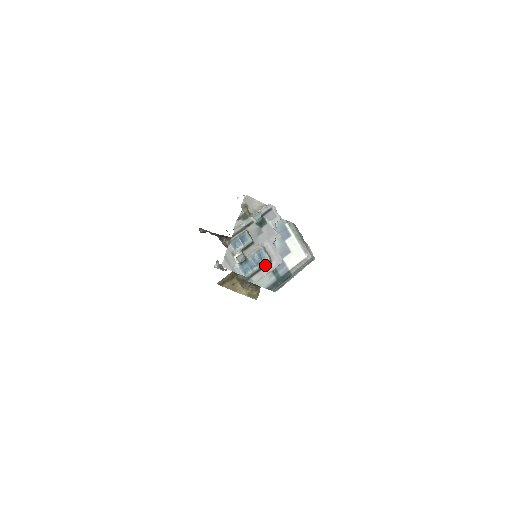
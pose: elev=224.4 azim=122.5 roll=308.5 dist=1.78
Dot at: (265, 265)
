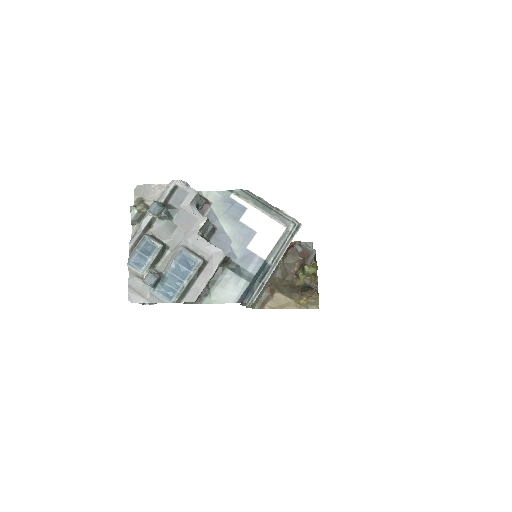
Dot at: (198, 272)
